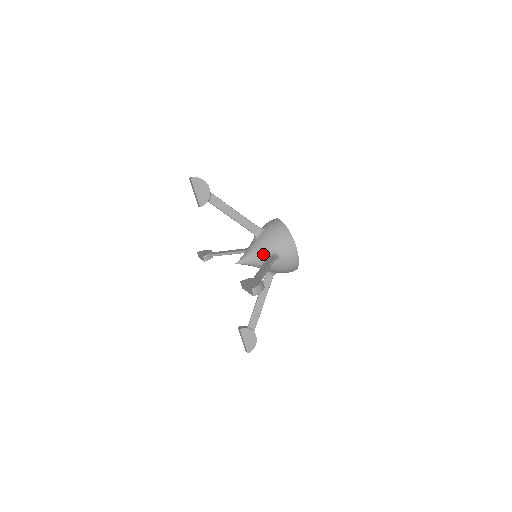
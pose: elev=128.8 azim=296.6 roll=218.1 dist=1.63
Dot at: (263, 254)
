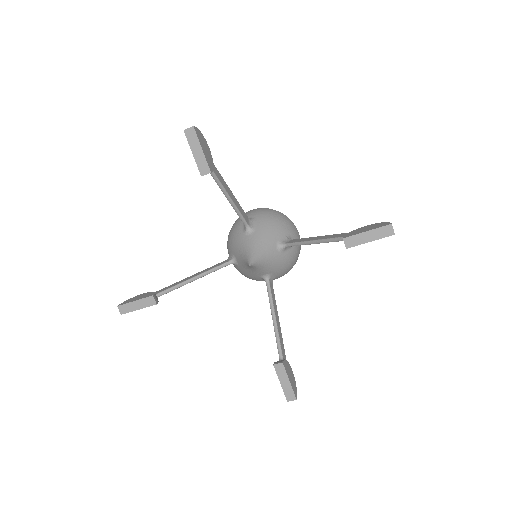
Dot at: (275, 244)
